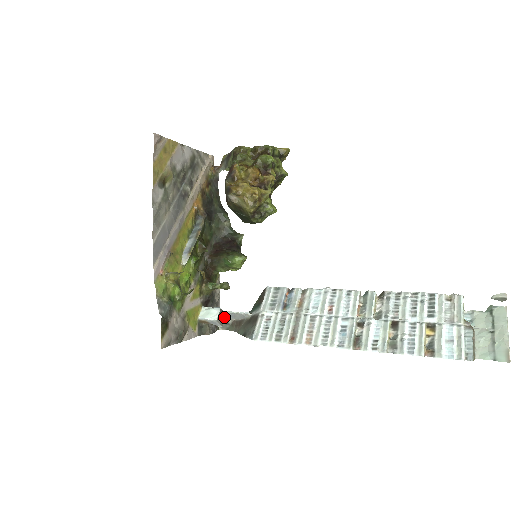
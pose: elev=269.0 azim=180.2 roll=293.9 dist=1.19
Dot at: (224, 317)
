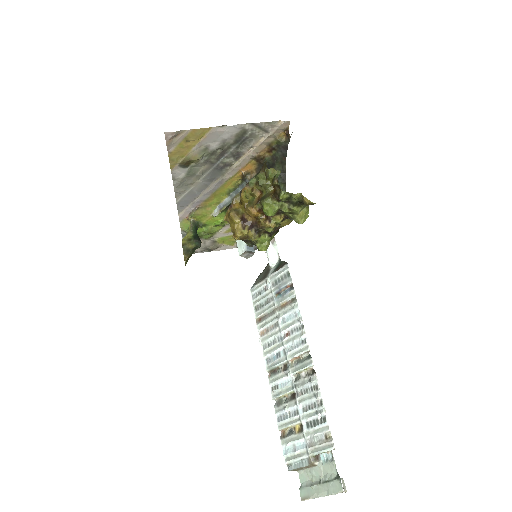
Dot at: (253, 254)
